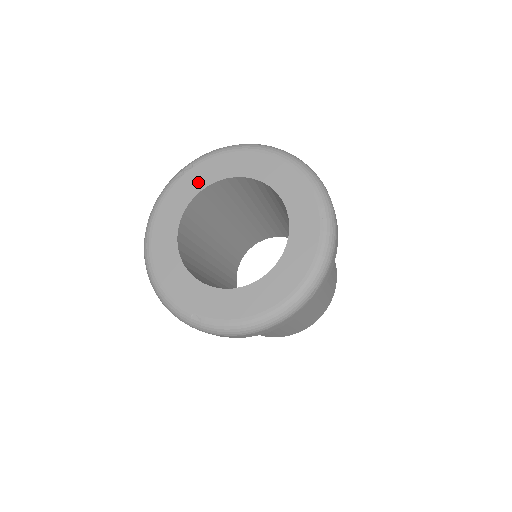
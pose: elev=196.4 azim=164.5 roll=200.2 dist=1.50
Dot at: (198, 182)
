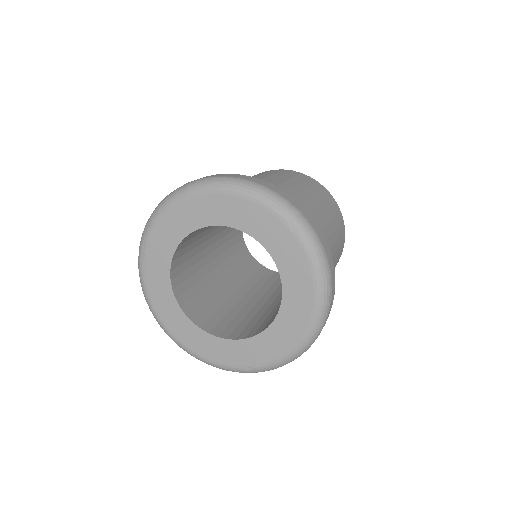
Dot at: (162, 256)
